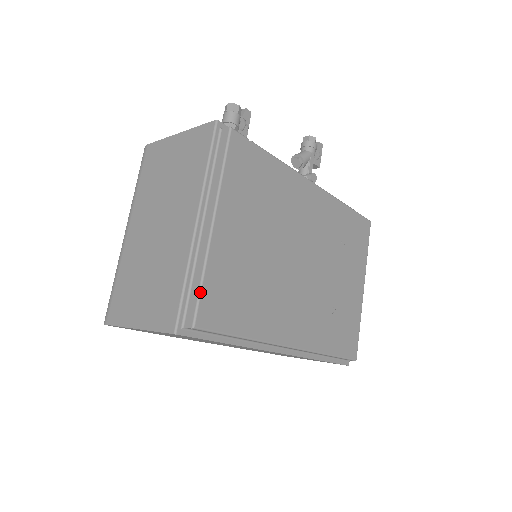
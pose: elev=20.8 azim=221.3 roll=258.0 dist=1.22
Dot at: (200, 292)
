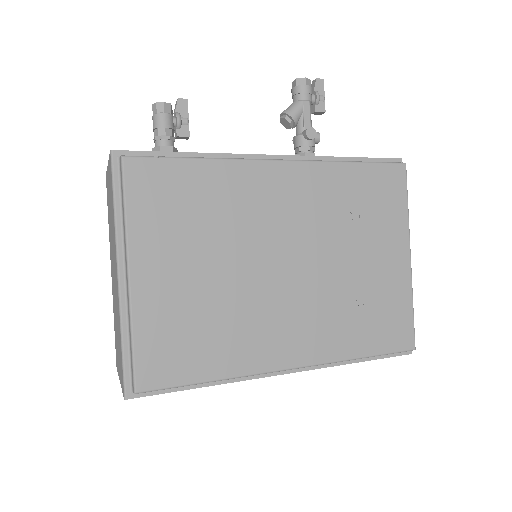
Dot at: (133, 355)
